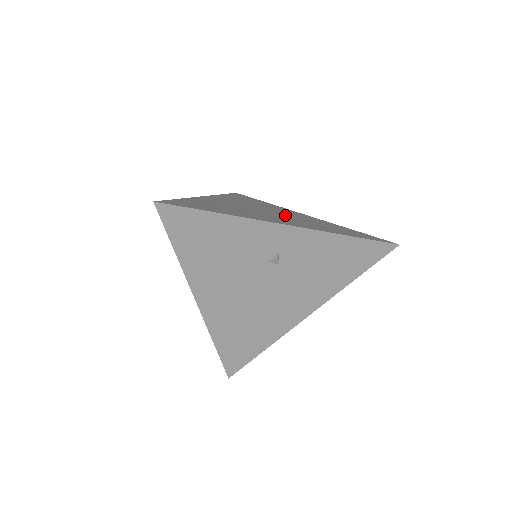
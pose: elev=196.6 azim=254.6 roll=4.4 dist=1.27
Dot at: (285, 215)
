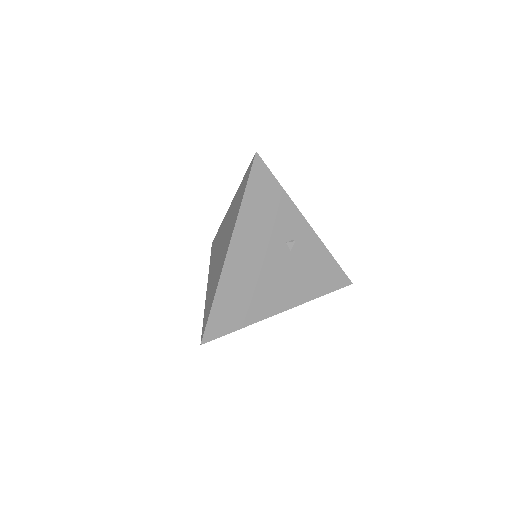
Dot at: occluded
